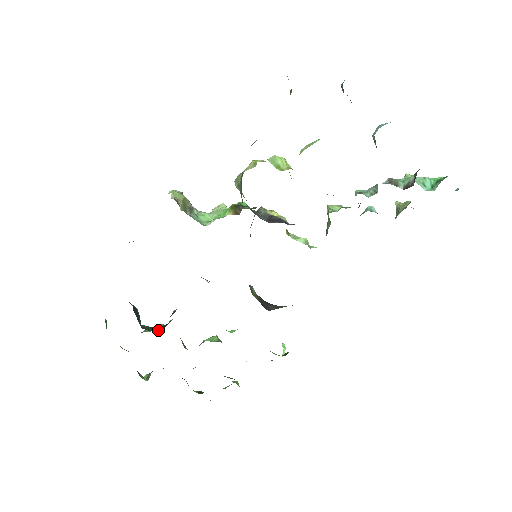
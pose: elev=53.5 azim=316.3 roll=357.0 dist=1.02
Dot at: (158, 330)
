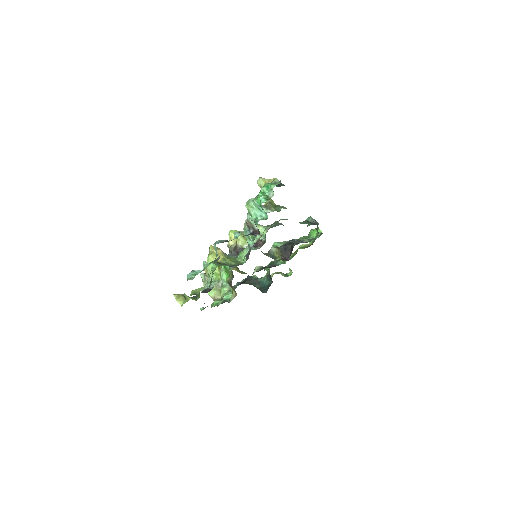
Dot at: (271, 281)
